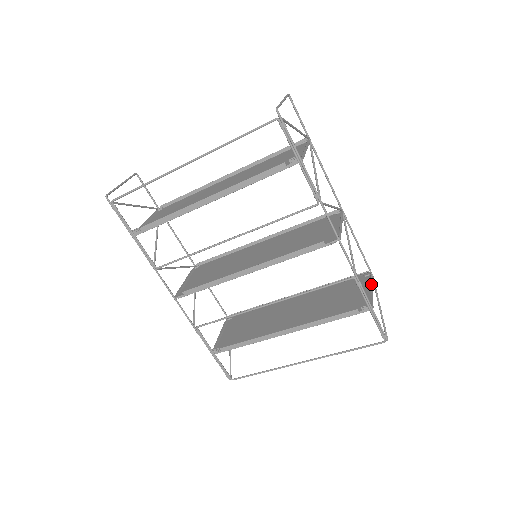
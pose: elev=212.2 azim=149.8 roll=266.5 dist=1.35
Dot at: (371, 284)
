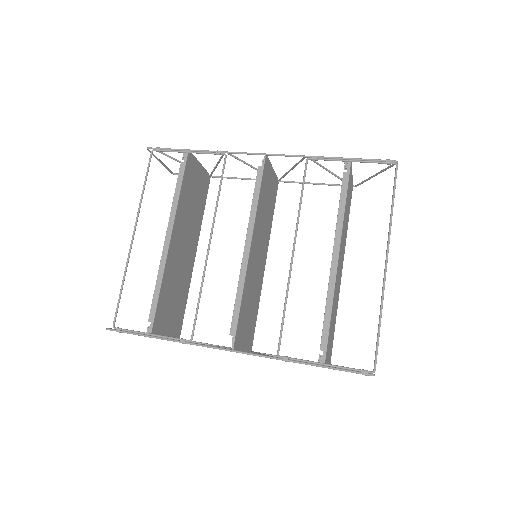
Dot at: occluded
